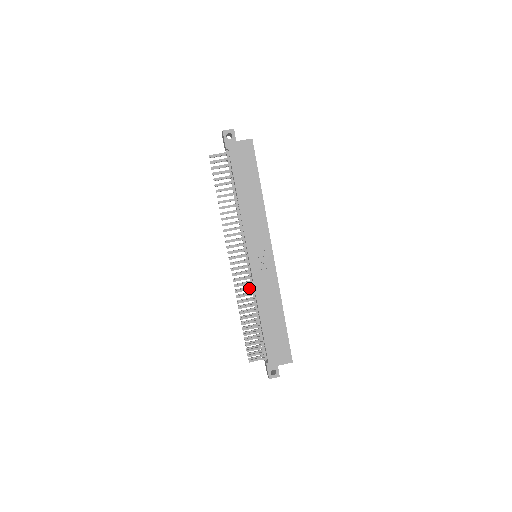
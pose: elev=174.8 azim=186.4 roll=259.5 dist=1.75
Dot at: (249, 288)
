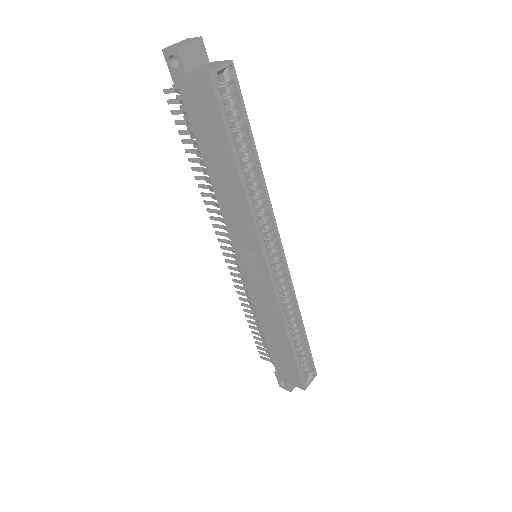
Dot at: occluded
